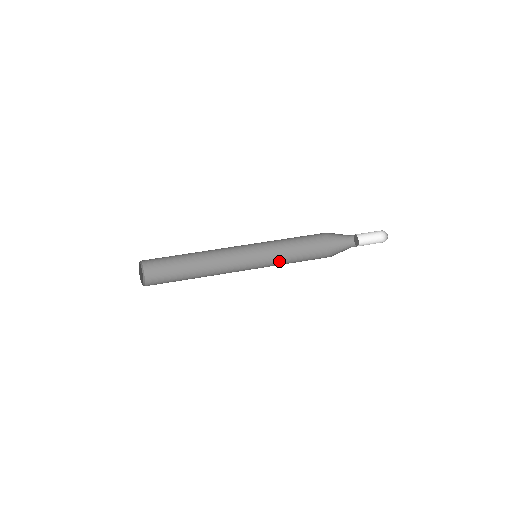
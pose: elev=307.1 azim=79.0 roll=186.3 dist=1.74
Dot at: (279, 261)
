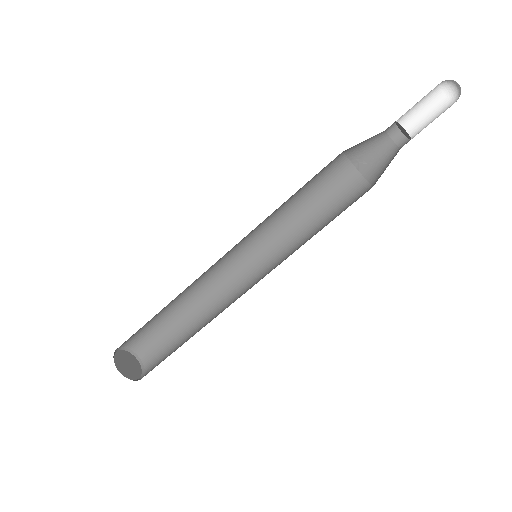
Dot at: (282, 220)
